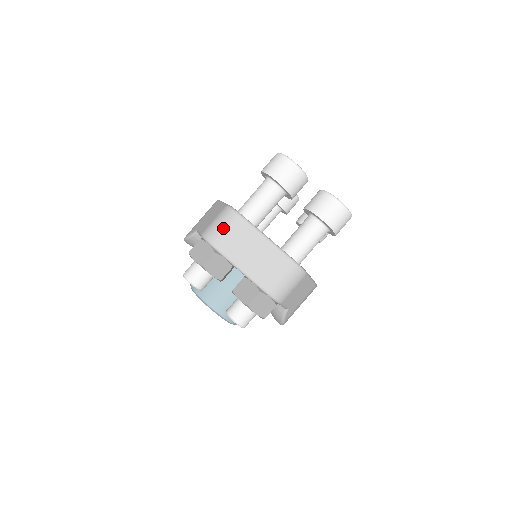
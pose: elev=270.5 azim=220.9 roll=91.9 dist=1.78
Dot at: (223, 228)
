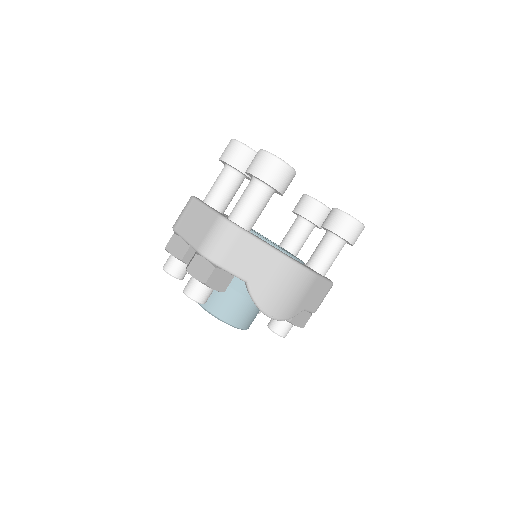
Dot at: (181, 212)
